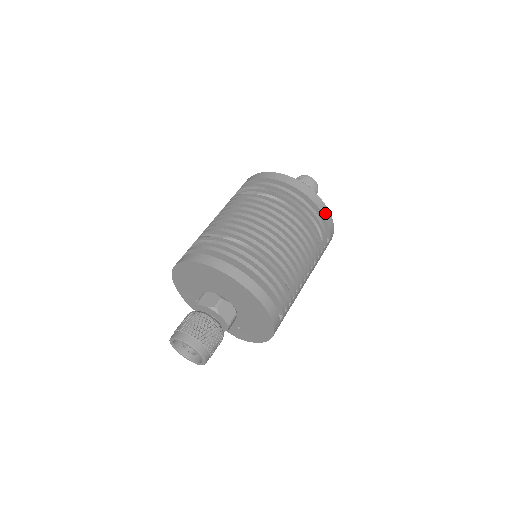
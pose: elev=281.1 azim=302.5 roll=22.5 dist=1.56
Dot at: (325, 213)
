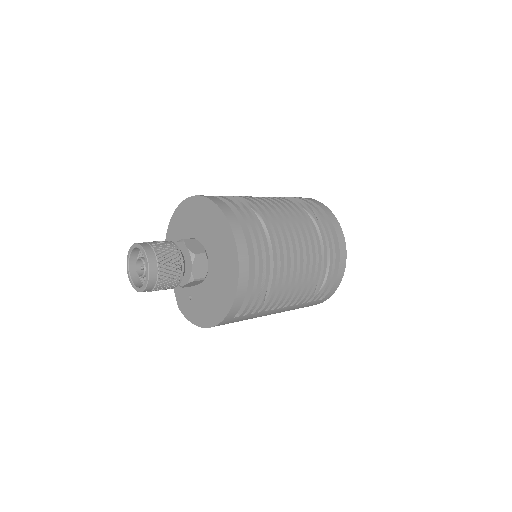
Dot at: (340, 273)
